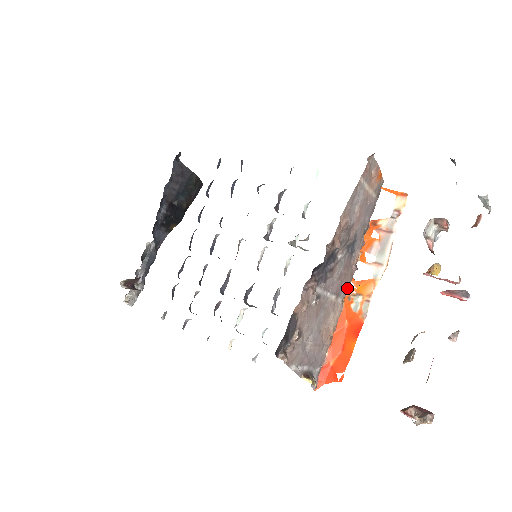
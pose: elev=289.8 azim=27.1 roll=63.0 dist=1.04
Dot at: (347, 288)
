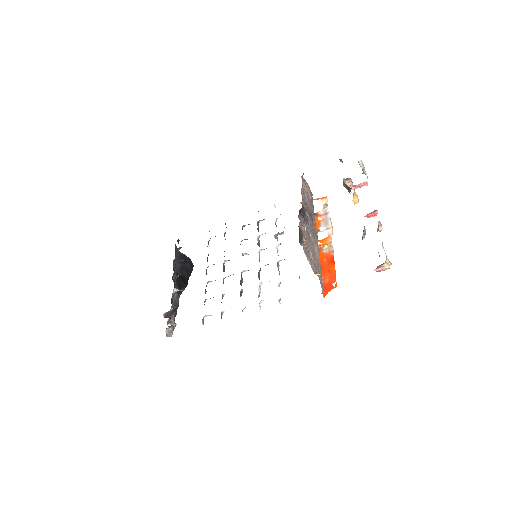
Dot at: (317, 240)
